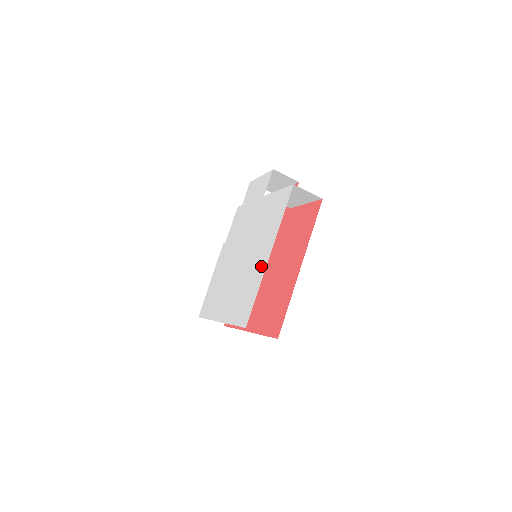
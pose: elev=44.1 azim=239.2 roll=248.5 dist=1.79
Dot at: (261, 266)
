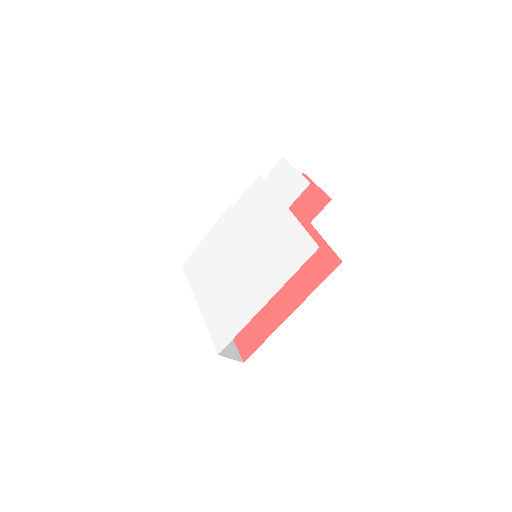
Dot at: (253, 305)
